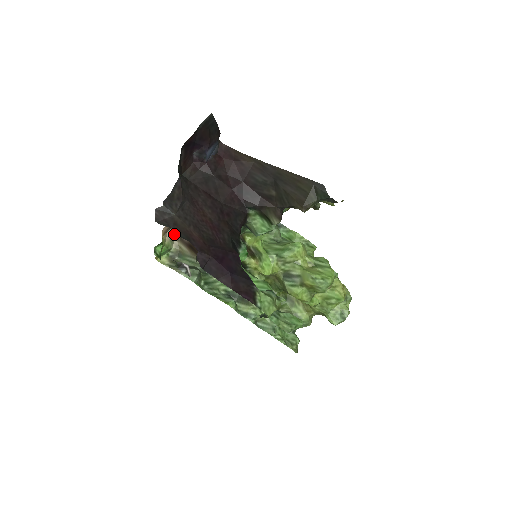
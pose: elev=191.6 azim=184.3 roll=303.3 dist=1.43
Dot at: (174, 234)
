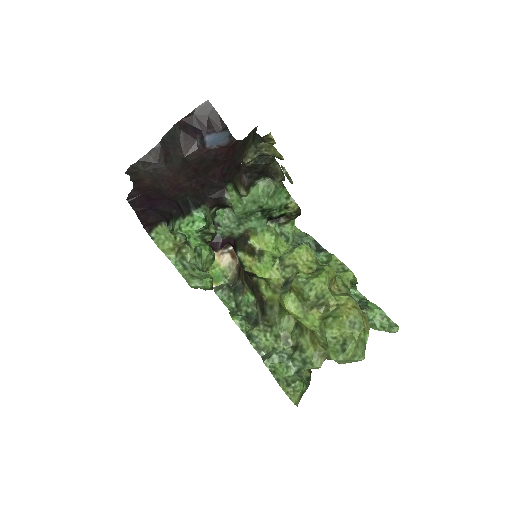
Dot at: (236, 263)
